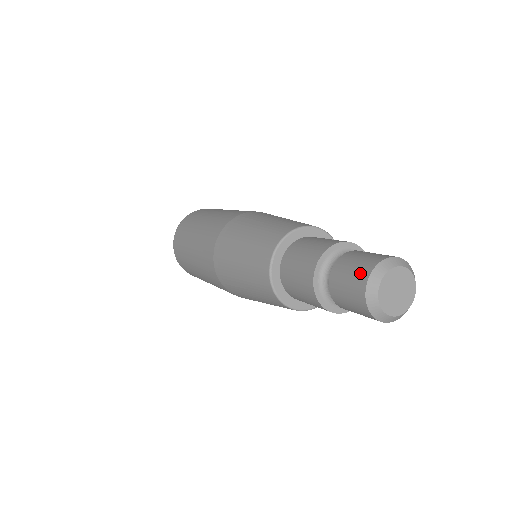
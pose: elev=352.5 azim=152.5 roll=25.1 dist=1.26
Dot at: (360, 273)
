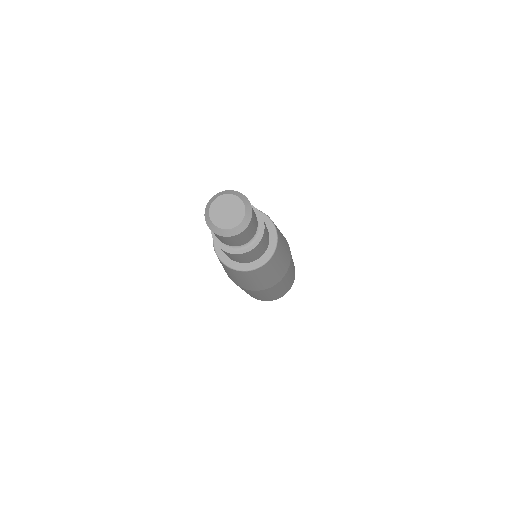
Dot at: occluded
